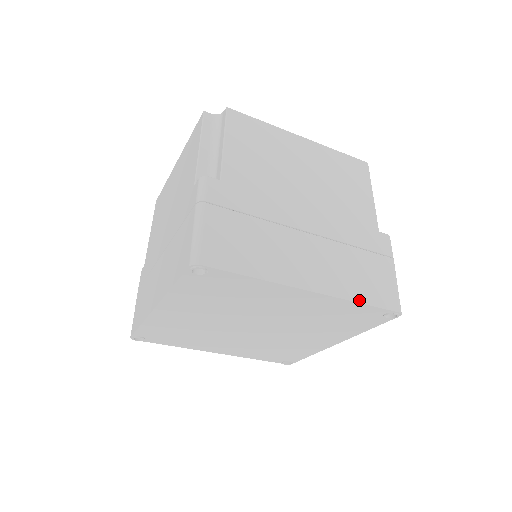
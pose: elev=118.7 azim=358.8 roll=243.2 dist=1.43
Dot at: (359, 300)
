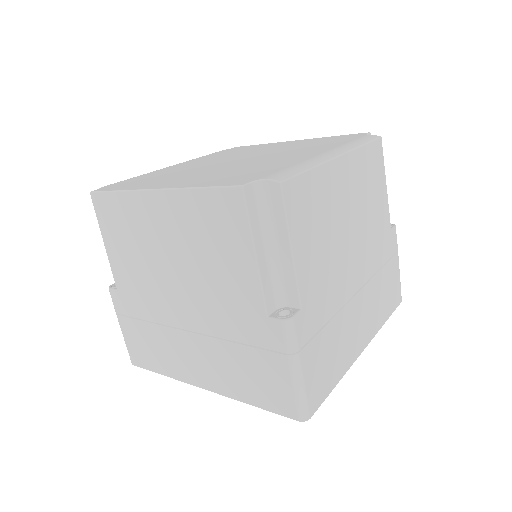
Dot at: (385, 320)
